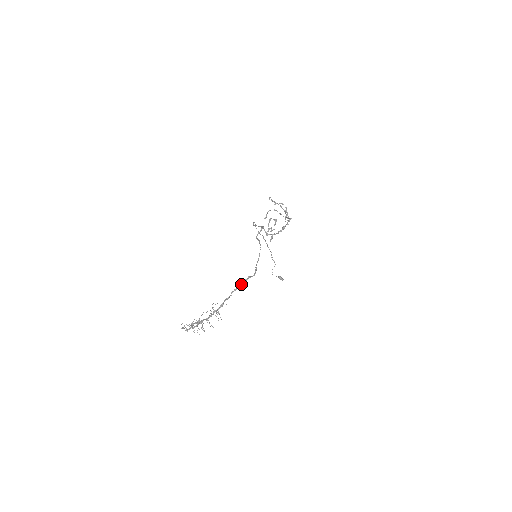
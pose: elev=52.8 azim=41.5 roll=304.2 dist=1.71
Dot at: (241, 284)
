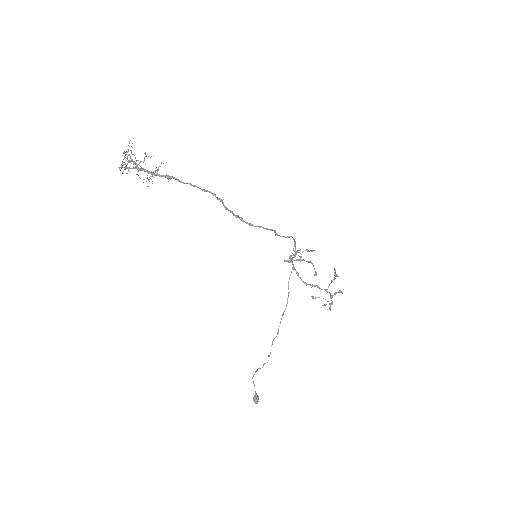
Dot at: (206, 190)
